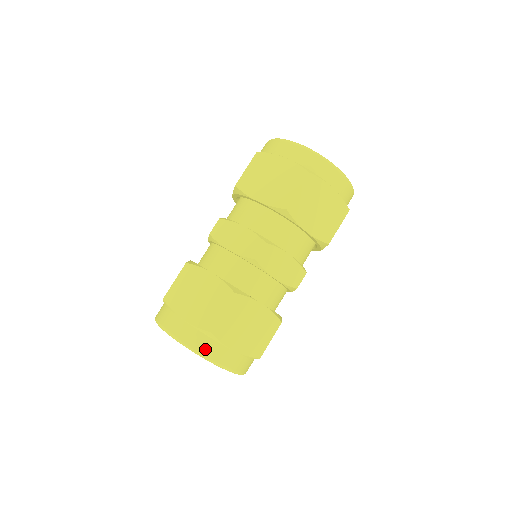
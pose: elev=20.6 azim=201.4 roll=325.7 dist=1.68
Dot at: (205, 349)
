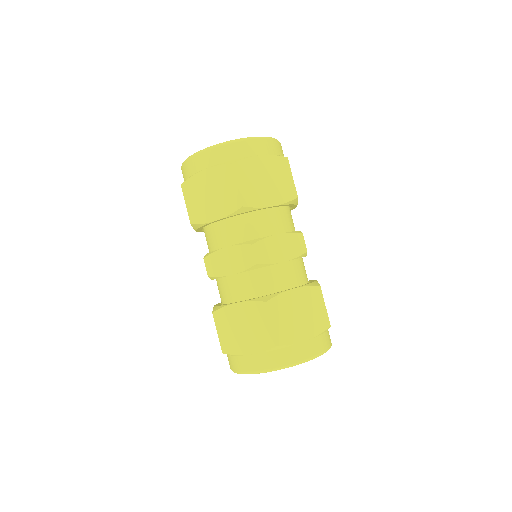
Dot at: (328, 343)
